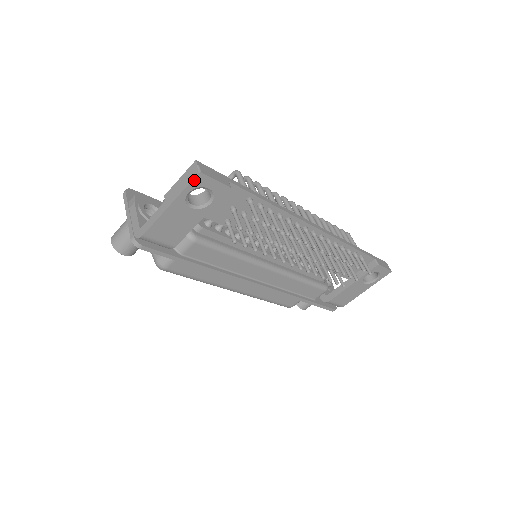
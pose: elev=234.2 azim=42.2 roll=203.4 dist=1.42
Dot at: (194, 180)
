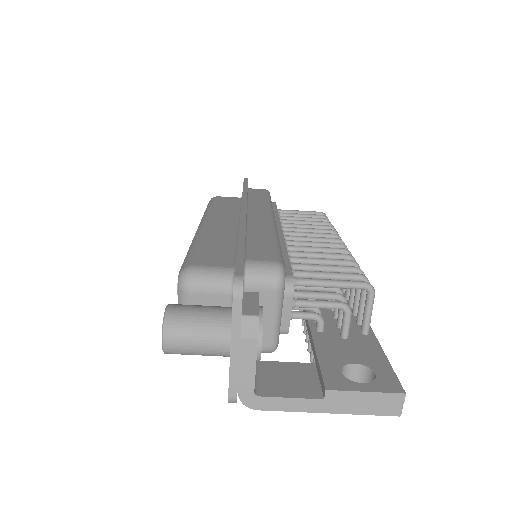
Dot at: (385, 414)
